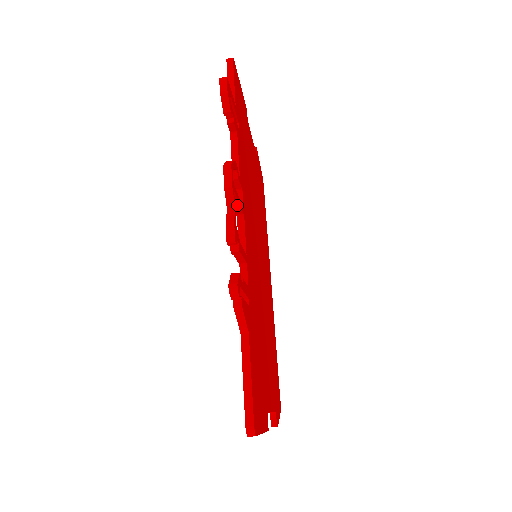
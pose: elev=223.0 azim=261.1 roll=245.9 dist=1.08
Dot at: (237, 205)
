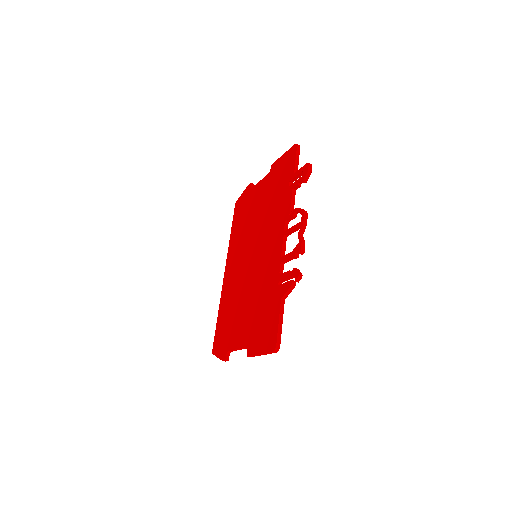
Dot at: (293, 231)
